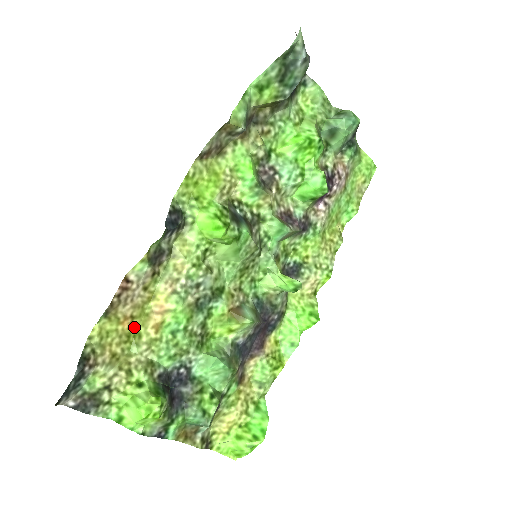
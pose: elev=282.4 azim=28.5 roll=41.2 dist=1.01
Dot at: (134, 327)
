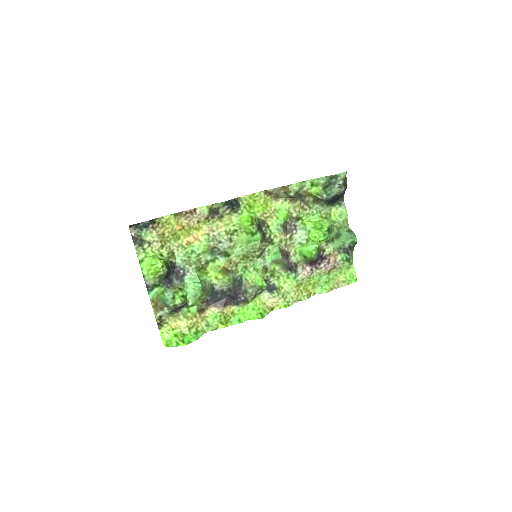
Dot at: (180, 233)
